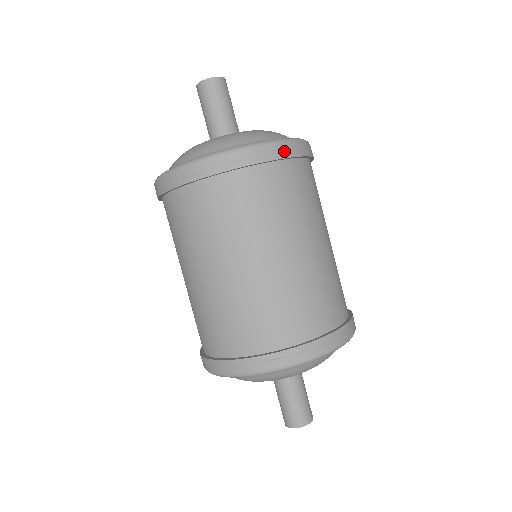
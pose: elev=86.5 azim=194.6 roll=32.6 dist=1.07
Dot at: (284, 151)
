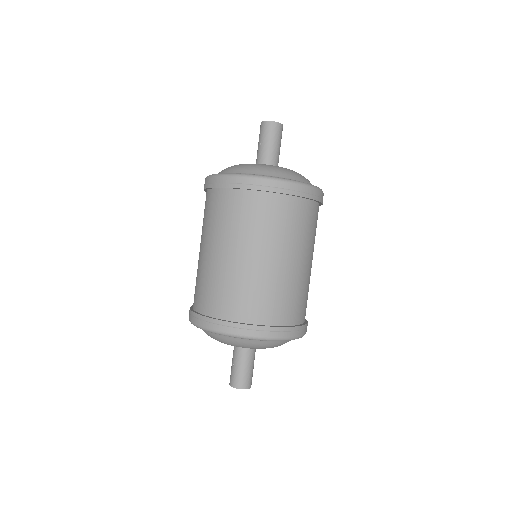
Dot at: (305, 192)
